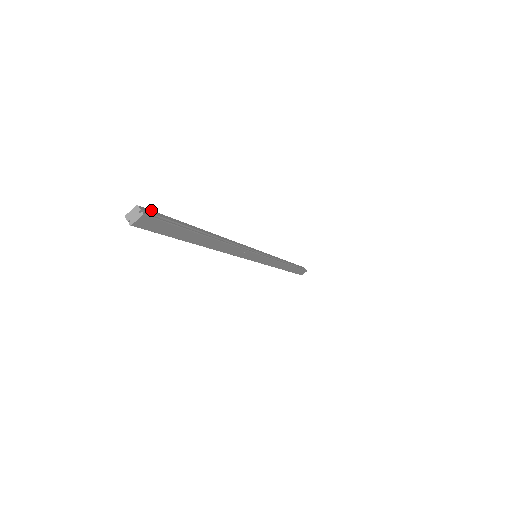
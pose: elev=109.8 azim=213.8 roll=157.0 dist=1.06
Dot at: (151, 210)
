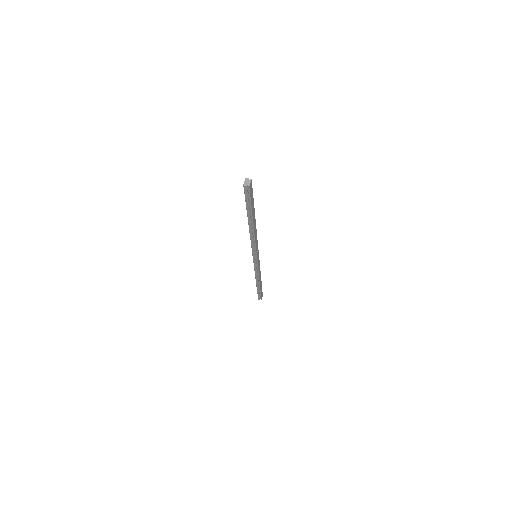
Dot at: occluded
